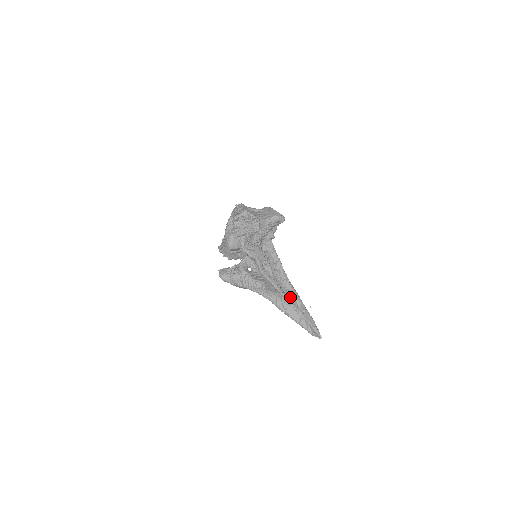
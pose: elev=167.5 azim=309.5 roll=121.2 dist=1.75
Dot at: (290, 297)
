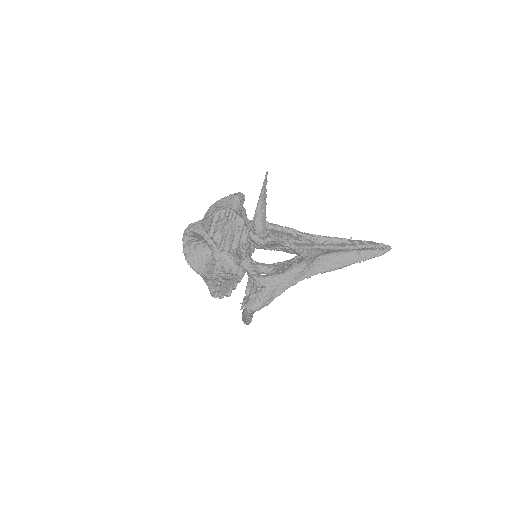
Dot at: occluded
